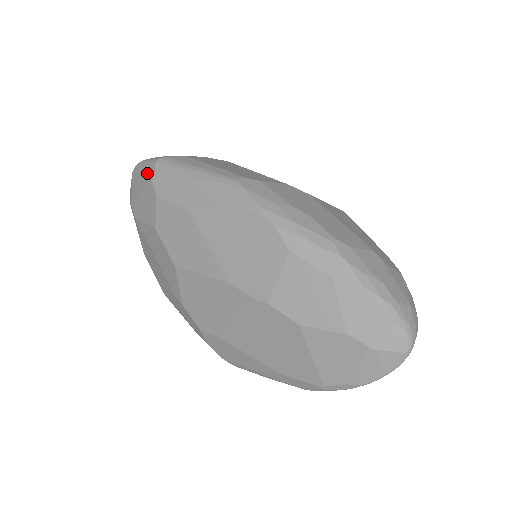
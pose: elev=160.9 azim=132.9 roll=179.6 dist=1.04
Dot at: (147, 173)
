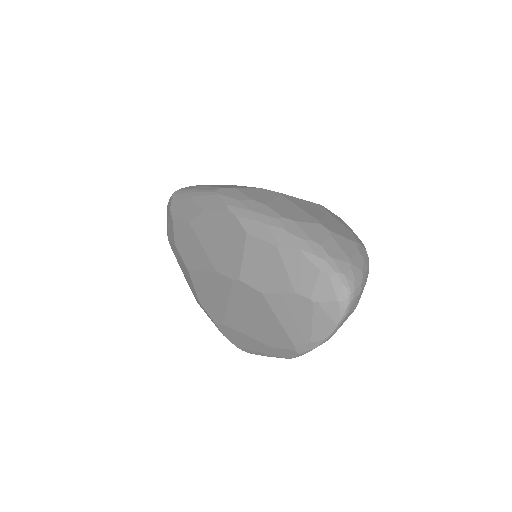
Dot at: (169, 205)
